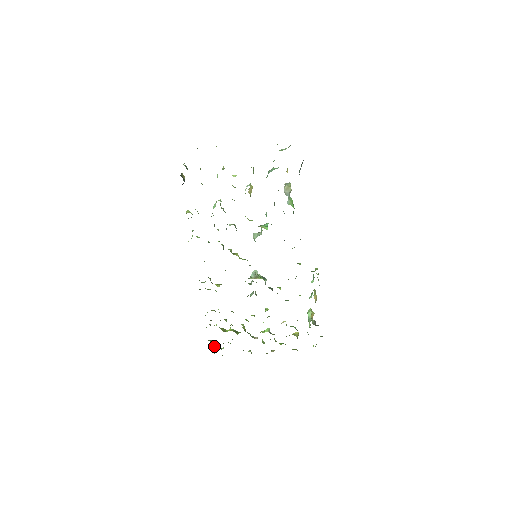
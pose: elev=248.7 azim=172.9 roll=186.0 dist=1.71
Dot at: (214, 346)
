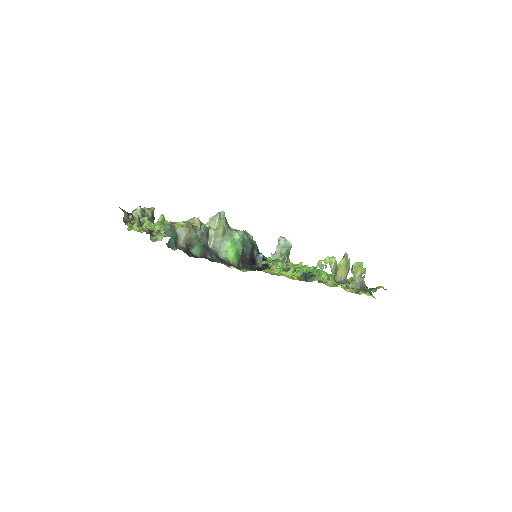
Dot at: occluded
